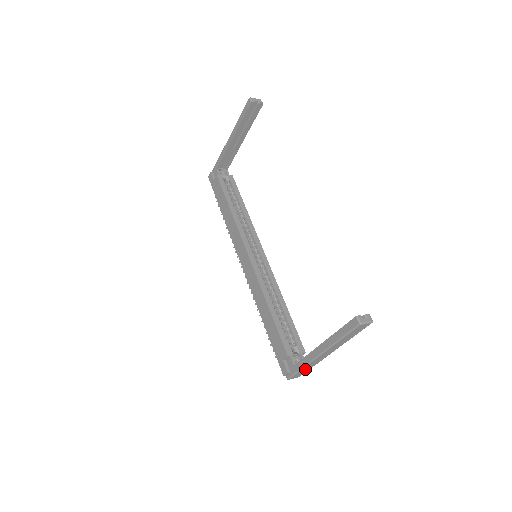
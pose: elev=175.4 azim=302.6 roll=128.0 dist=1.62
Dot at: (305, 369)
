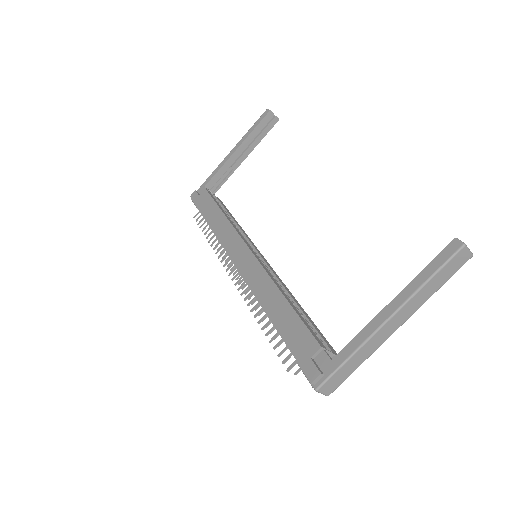
Dot at: (349, 366)
